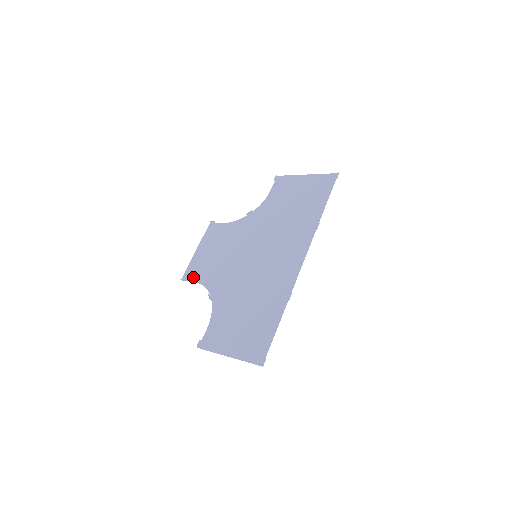
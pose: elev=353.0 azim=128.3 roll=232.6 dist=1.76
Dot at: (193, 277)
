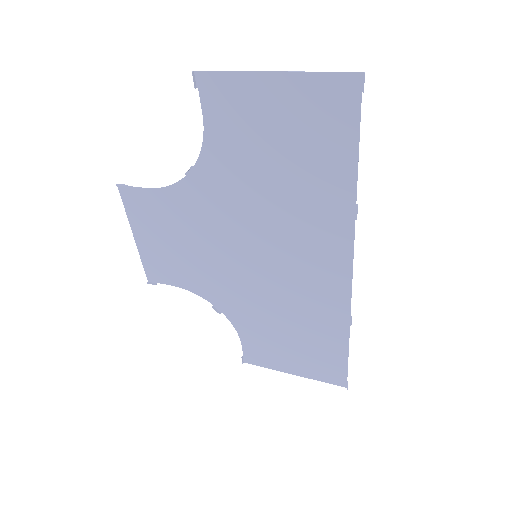
Dot at: (165, 280)
